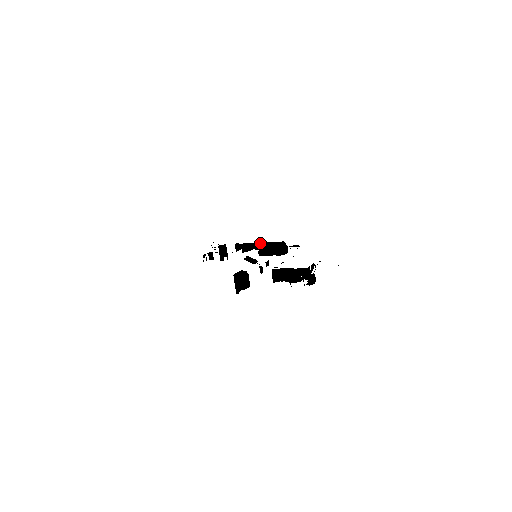
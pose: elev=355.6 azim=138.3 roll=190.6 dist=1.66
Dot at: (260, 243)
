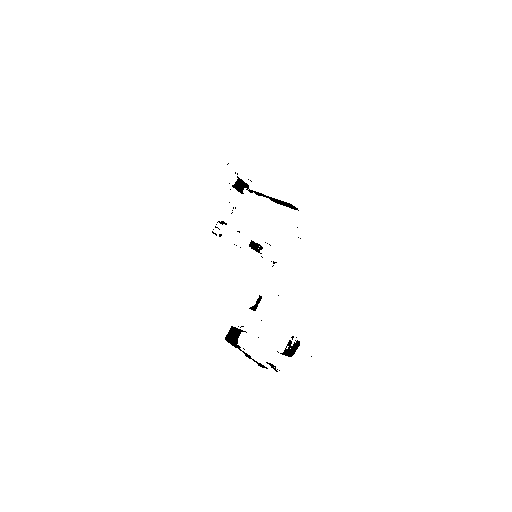
Dot at: (268, 196)
